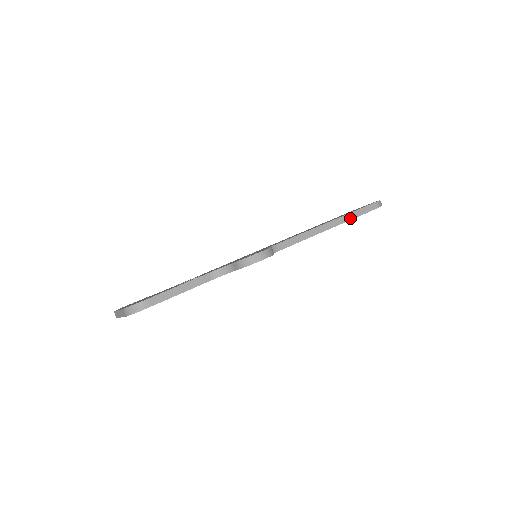
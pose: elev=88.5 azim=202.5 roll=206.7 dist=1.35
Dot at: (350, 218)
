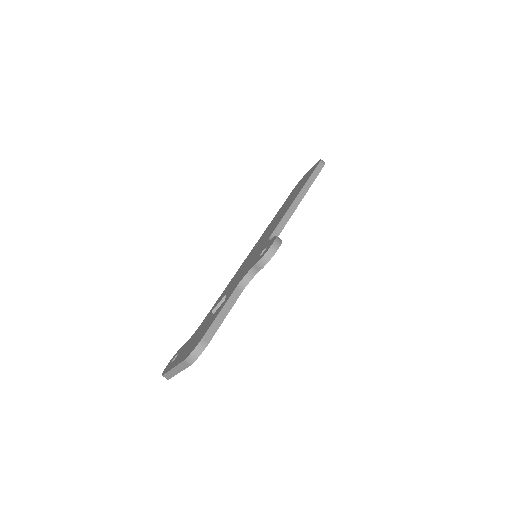
Dot at: (310, 184)
